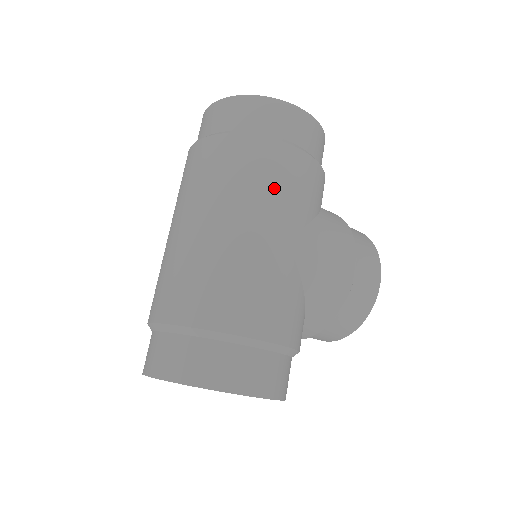
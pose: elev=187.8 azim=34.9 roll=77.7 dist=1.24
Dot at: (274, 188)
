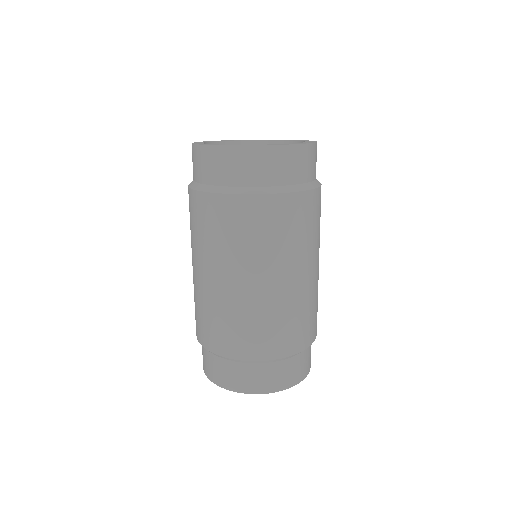
Dot at: (319, 229)
